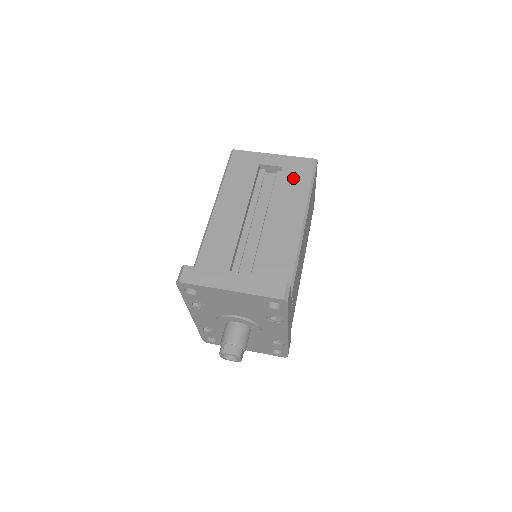
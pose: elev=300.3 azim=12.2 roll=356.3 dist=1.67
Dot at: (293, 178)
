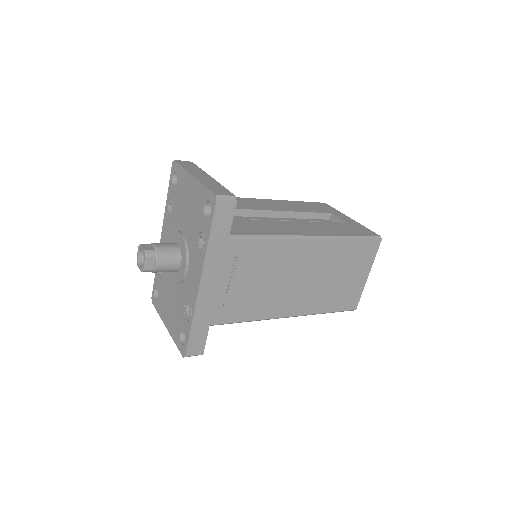
Dot at: (345, 228)
